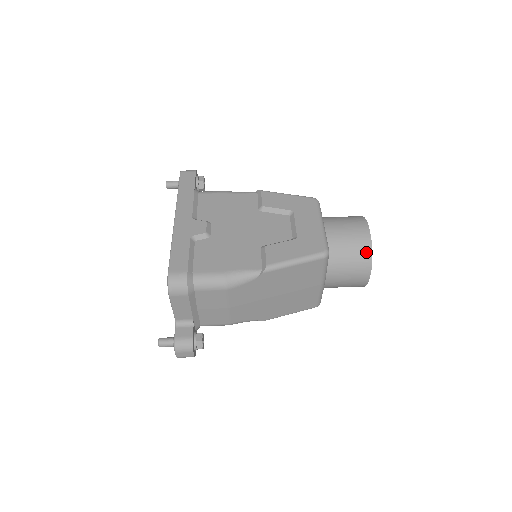
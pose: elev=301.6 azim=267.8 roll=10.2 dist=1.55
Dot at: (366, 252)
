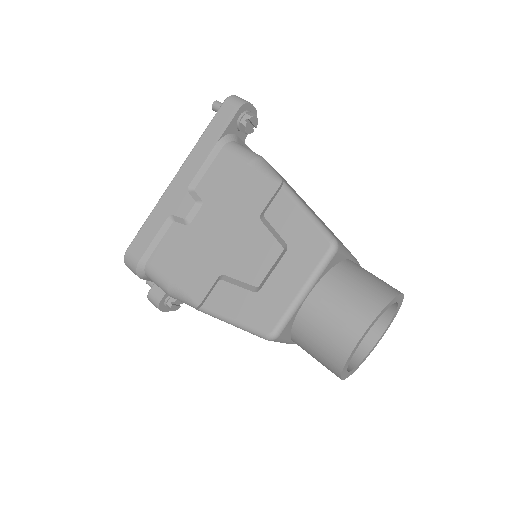
Dot at: (336, 361)
